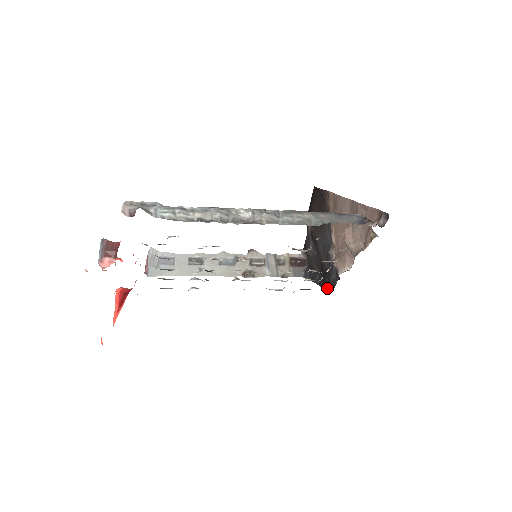
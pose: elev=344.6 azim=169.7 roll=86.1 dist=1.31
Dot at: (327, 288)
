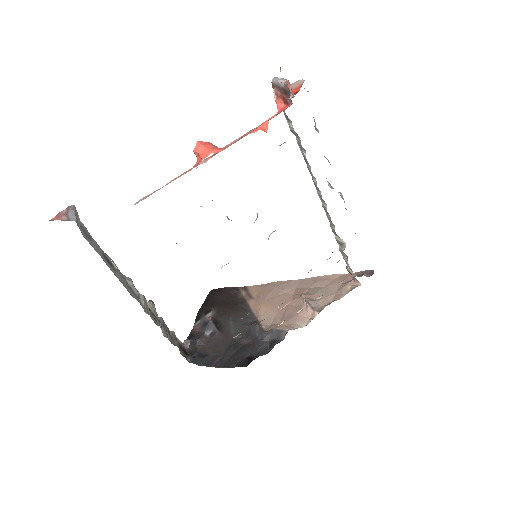
Dot at: (248, 360)
